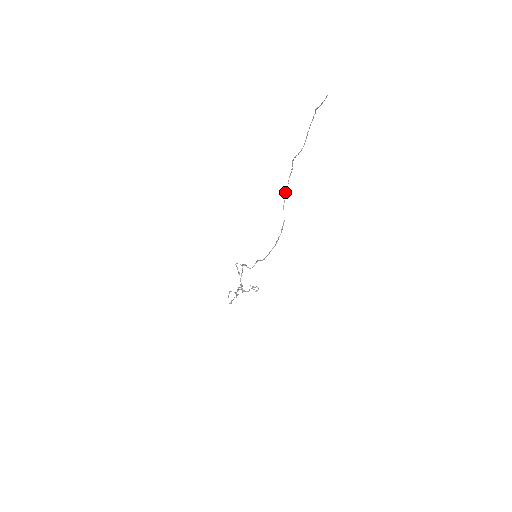
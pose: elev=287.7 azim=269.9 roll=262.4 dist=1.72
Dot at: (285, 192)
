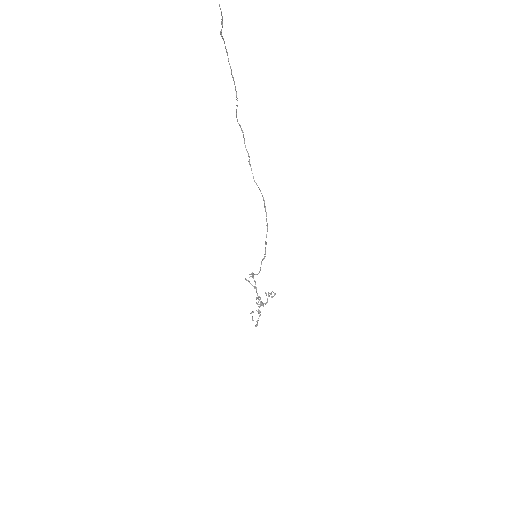
Dot at: occluded
